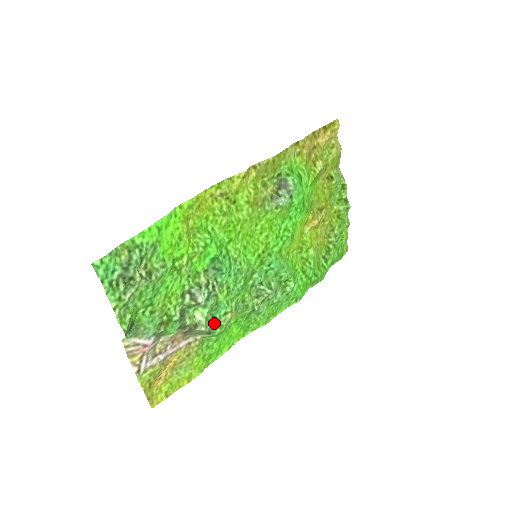
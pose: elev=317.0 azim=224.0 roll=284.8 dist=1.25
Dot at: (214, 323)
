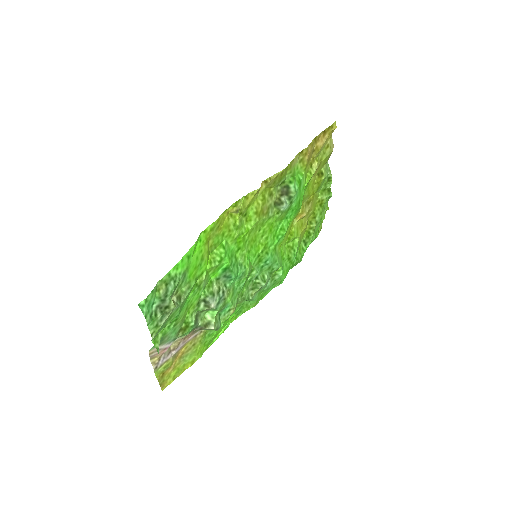
Dot at: (220, 320)
